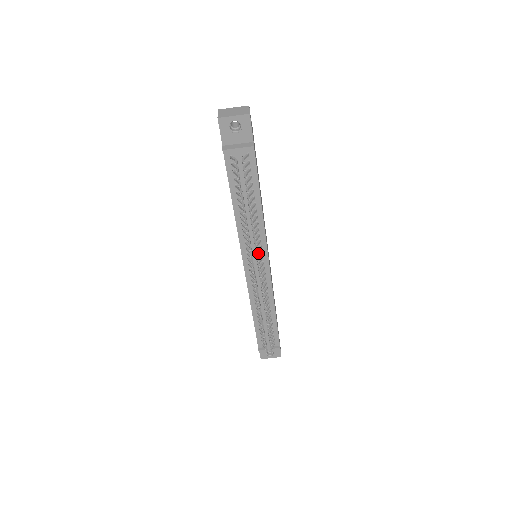
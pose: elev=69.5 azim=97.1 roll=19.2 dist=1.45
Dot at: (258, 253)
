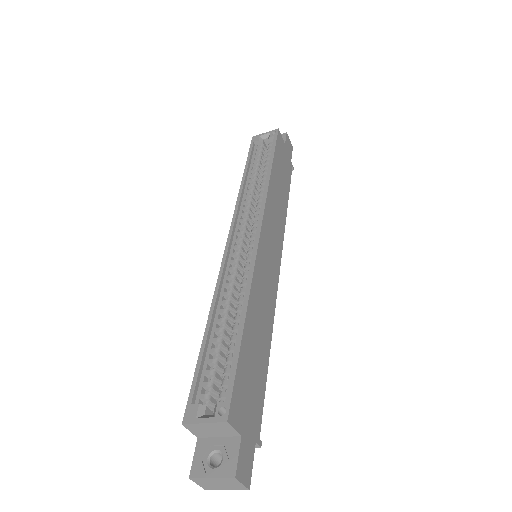
Dot at: occluded
